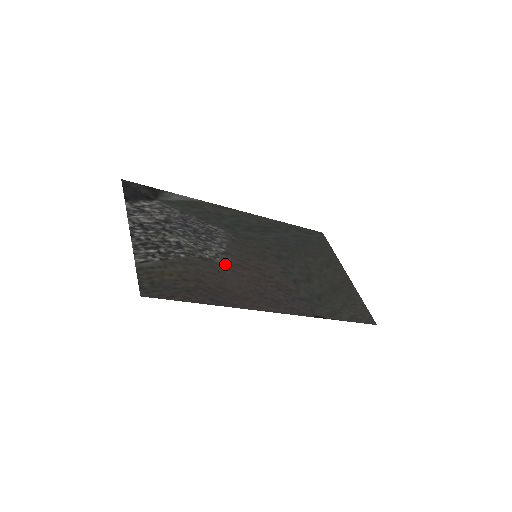
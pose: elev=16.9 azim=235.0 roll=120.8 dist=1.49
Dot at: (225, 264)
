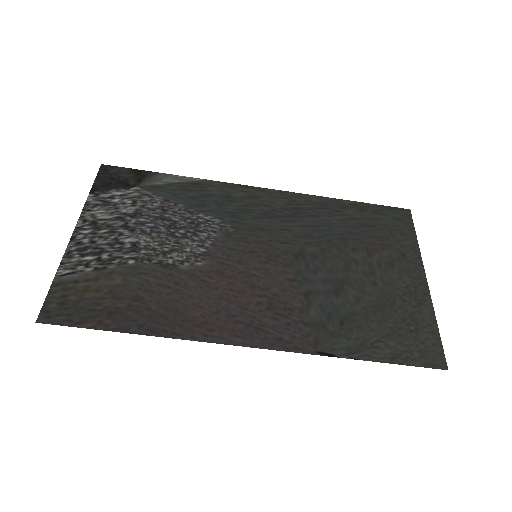
Dot at: (194, 271)
